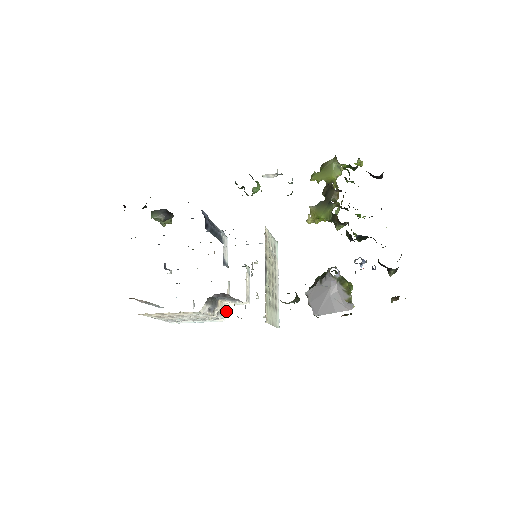
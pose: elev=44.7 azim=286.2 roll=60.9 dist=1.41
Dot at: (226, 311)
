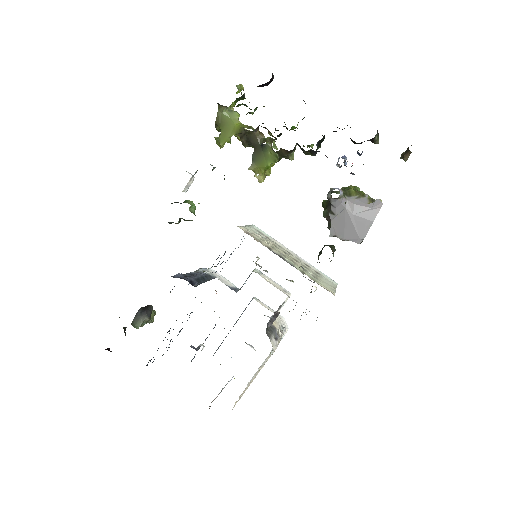
Dot at: (281, 321)
